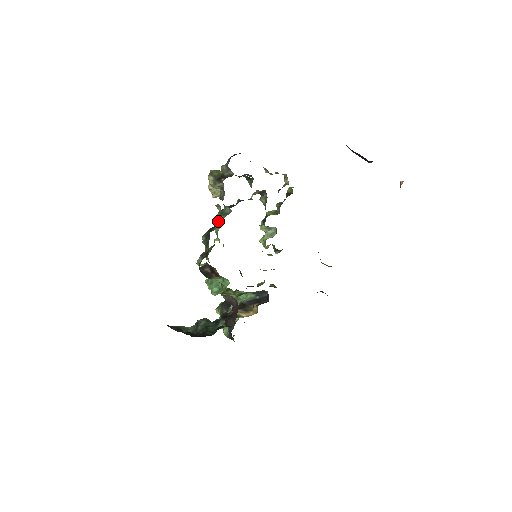
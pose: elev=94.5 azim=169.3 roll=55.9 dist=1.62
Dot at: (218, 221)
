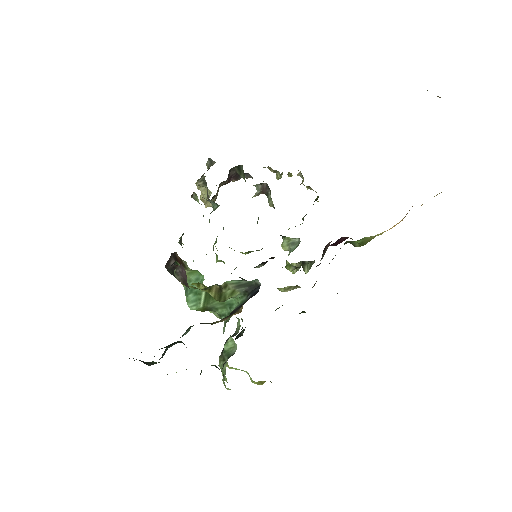
Dot at: occluded
